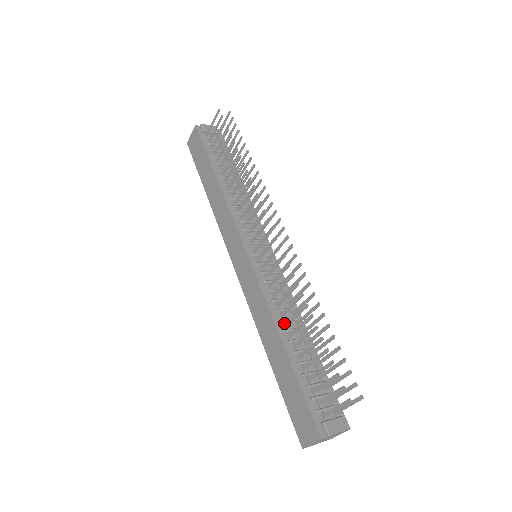
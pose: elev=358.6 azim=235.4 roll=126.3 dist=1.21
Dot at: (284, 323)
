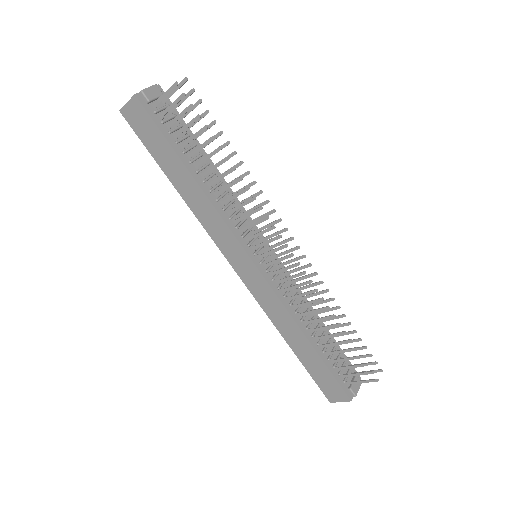
Dot at: (304, 321)
